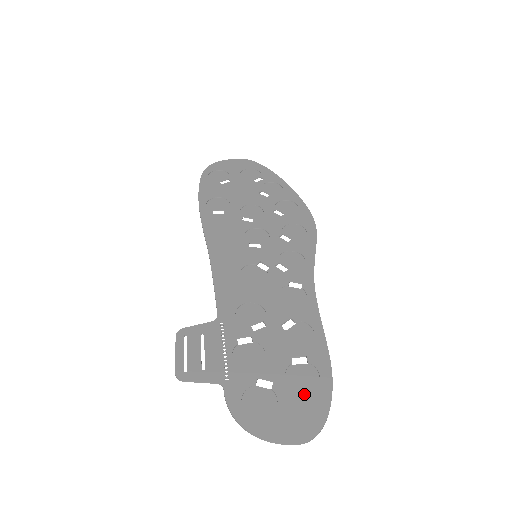
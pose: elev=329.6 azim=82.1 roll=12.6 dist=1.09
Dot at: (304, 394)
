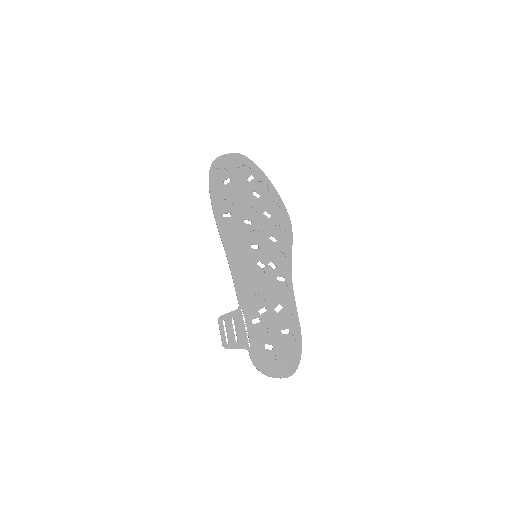
Dot at: (288, 352)
